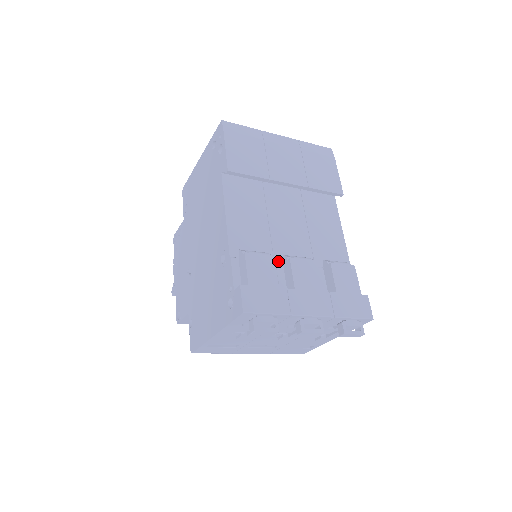
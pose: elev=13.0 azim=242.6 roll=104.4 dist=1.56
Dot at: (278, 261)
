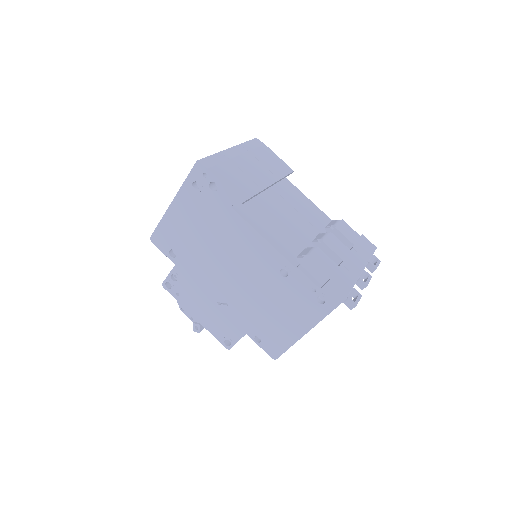
Dot at: occluded
